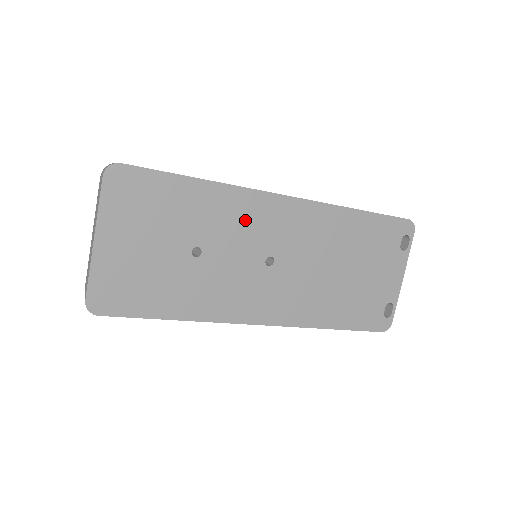
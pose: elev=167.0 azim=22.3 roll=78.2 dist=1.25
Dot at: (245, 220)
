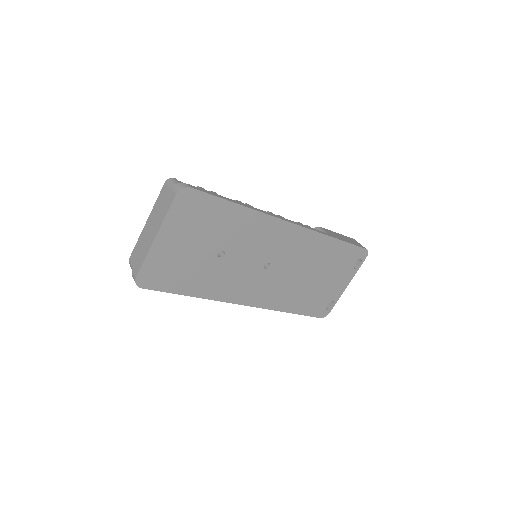
Dot at: (261, 237)
